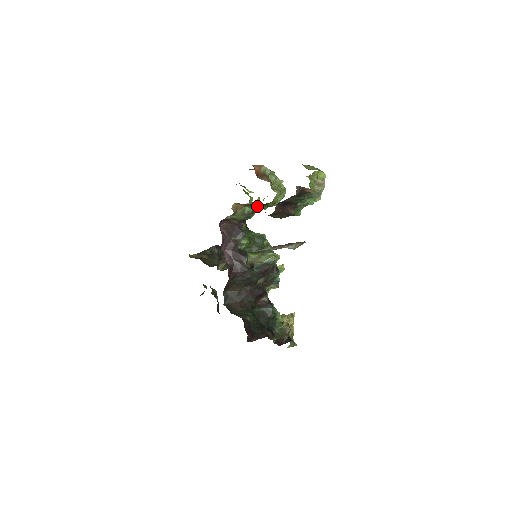
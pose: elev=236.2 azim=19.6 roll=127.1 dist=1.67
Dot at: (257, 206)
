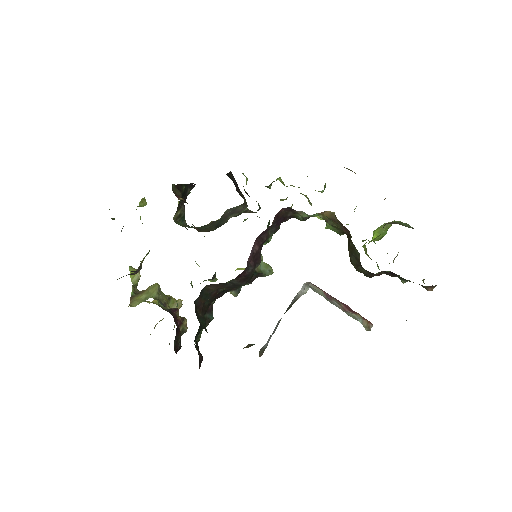
Dot at: (334, 226)
